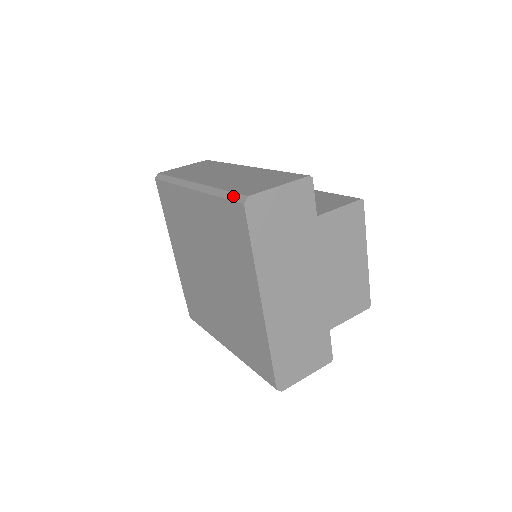
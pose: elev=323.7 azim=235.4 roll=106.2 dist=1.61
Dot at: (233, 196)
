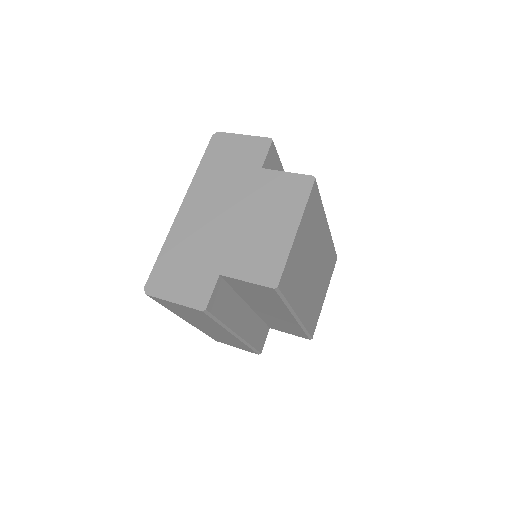
Dot at: occluded
